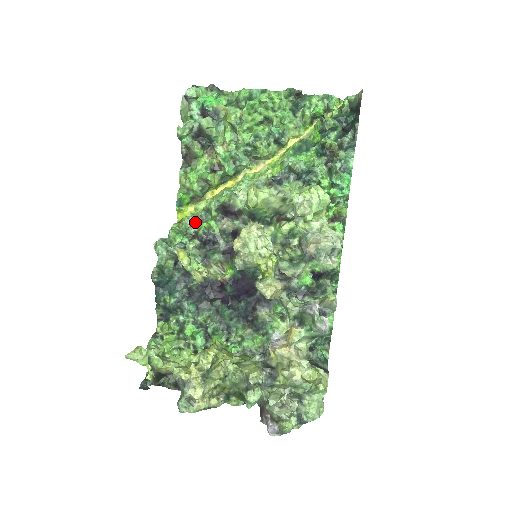
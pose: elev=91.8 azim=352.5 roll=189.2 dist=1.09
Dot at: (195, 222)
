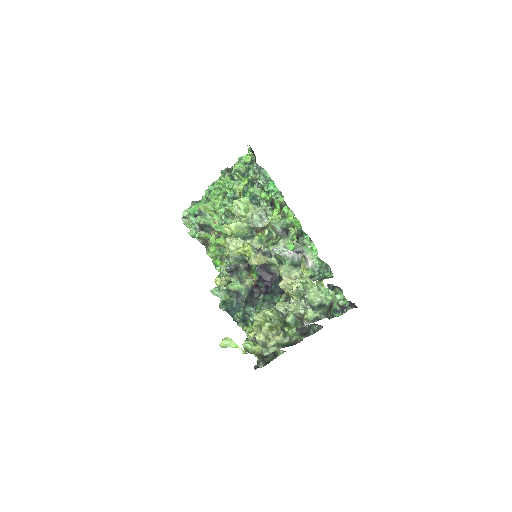
Dot at: occluded
